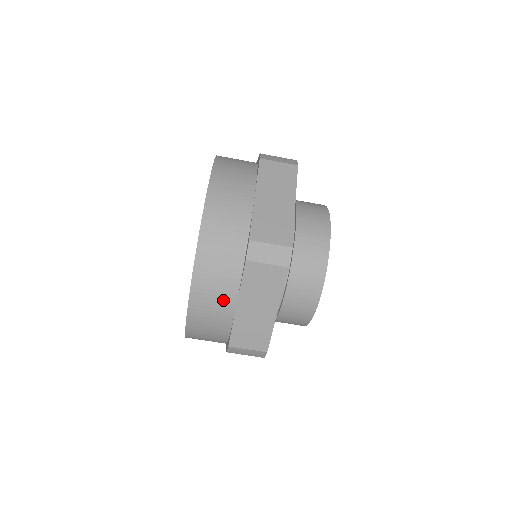
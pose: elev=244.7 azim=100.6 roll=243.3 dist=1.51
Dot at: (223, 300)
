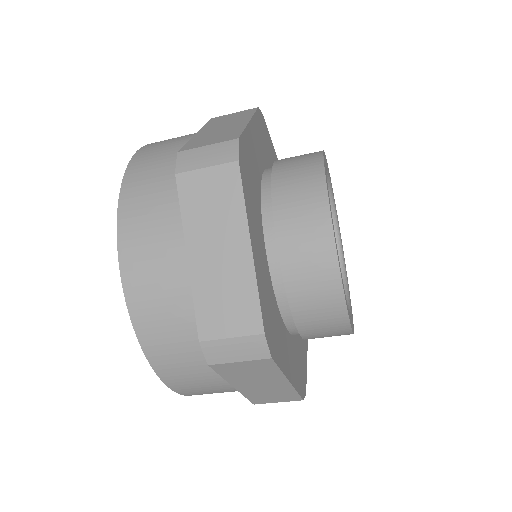
Dot at: (167, 256)
